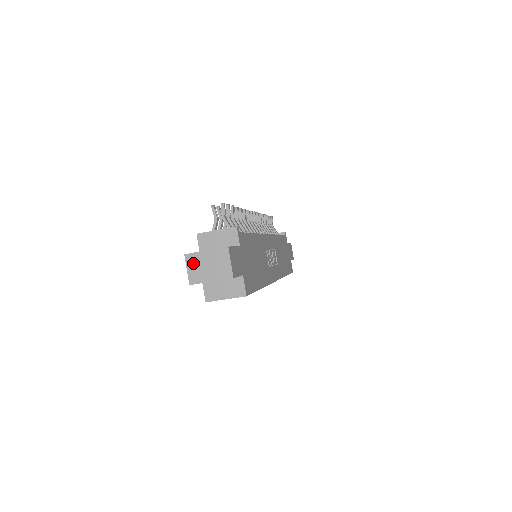
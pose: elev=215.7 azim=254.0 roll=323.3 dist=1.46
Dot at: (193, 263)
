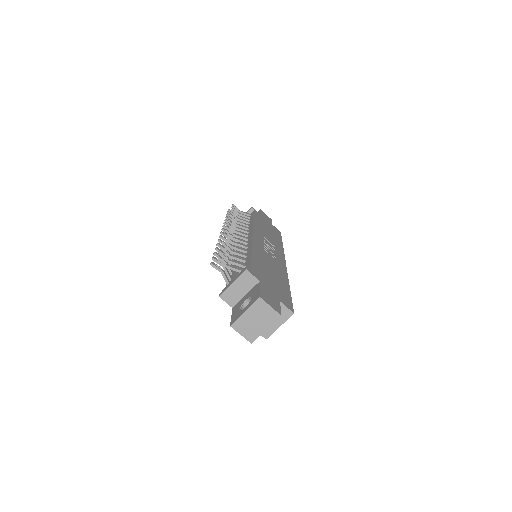
Dot at: (242, 327)
